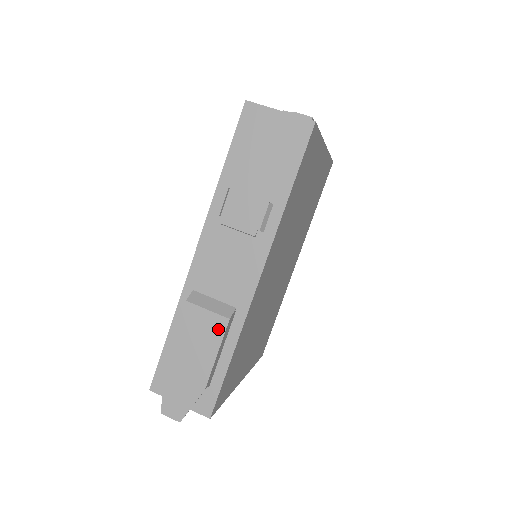
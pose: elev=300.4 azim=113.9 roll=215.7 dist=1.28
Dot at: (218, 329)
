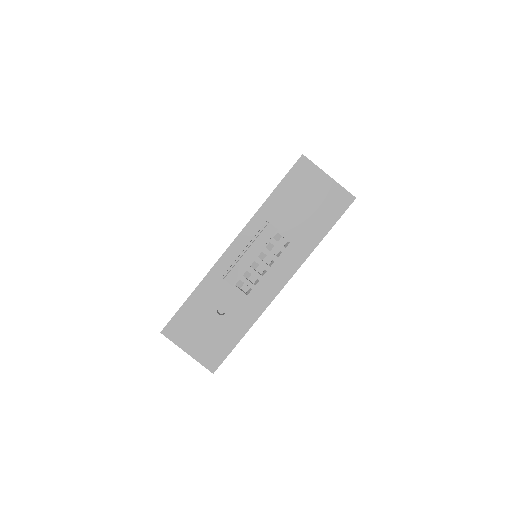
Dot at: occluded
